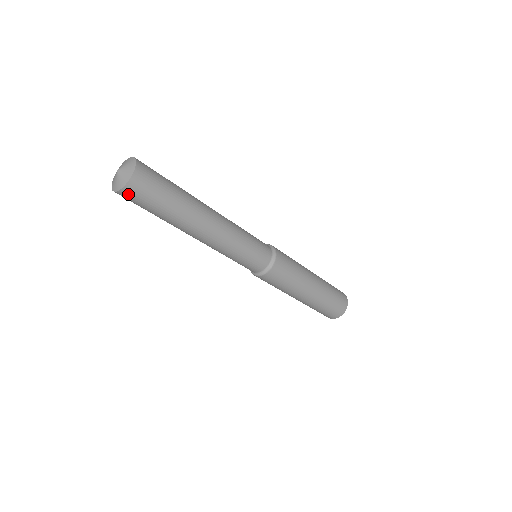
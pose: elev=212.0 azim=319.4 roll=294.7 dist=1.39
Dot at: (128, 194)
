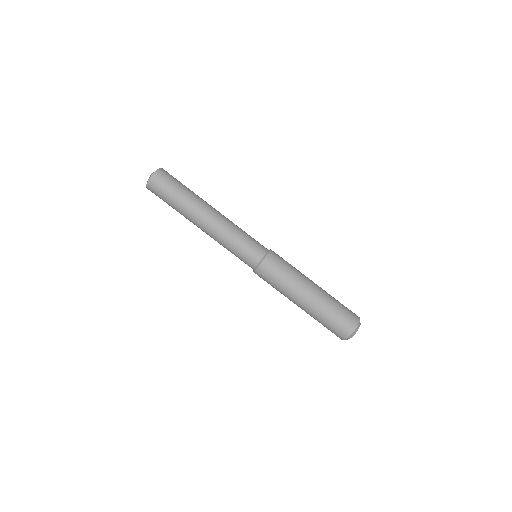
Dot at: (160, 175)
